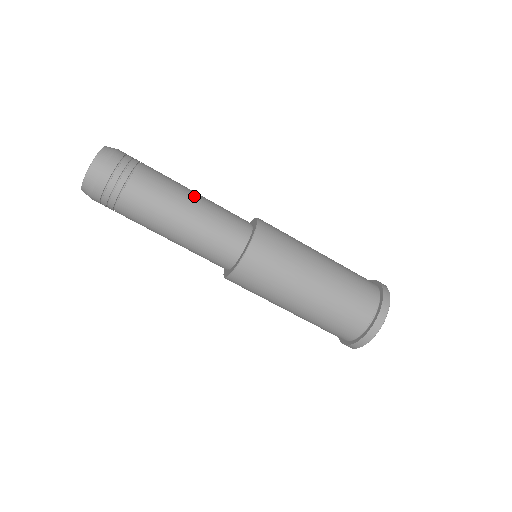
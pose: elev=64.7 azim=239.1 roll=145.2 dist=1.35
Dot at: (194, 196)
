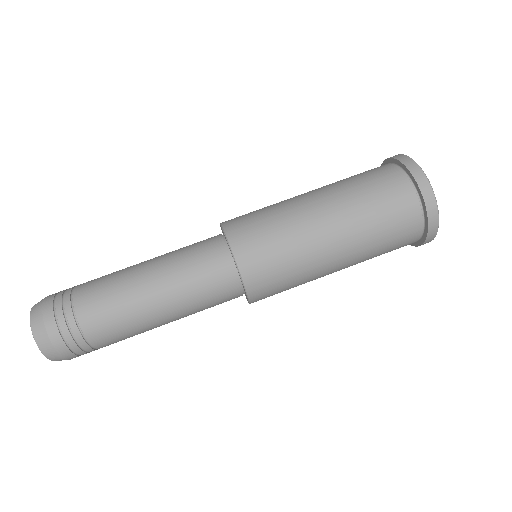
Dot at: occluded
